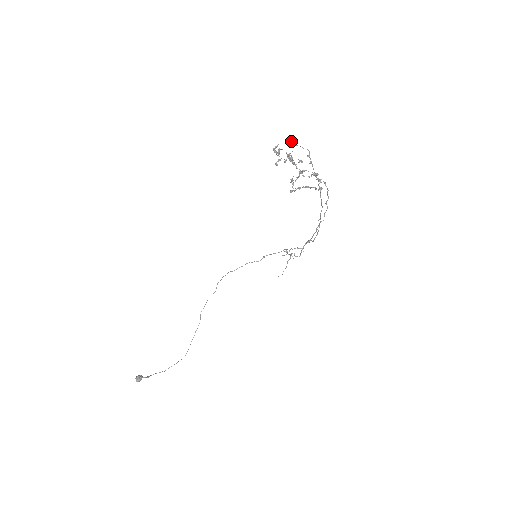
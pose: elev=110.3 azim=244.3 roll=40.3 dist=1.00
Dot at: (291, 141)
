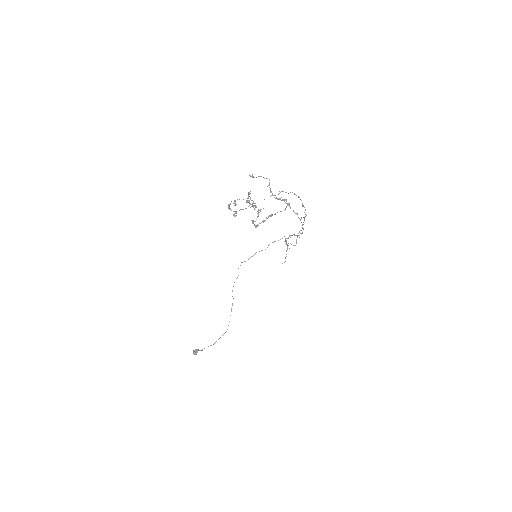
Dot at: (251, 176)
